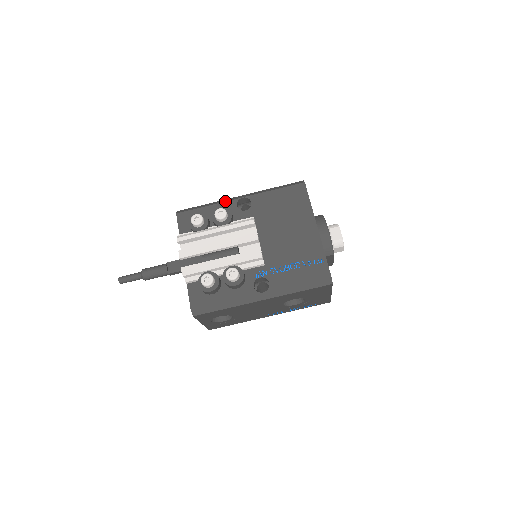
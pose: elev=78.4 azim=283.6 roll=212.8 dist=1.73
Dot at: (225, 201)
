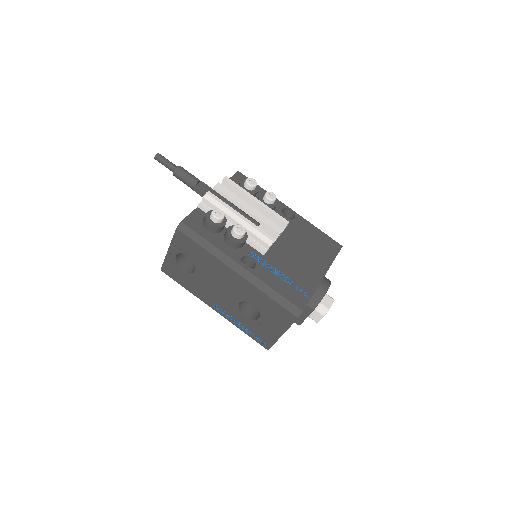
Dot at: occluded
